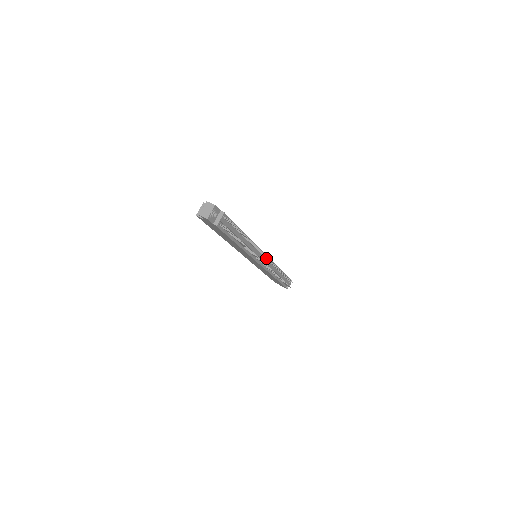
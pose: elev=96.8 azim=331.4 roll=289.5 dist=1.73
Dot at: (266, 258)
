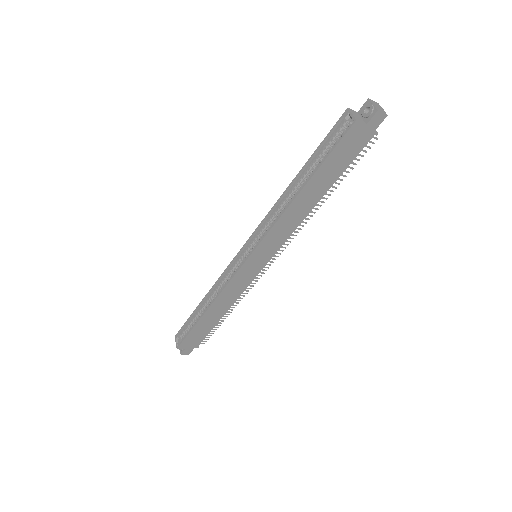
Dot at: occluded
